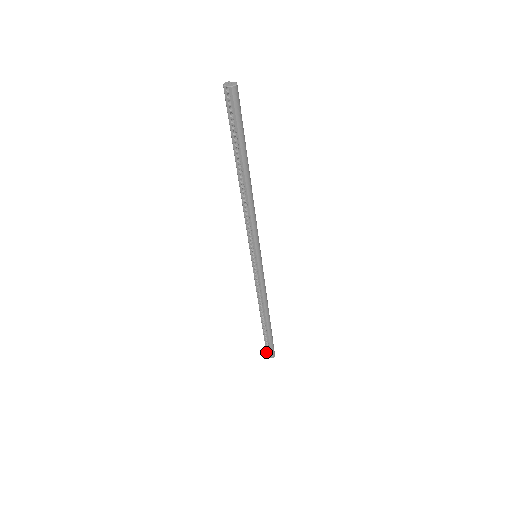
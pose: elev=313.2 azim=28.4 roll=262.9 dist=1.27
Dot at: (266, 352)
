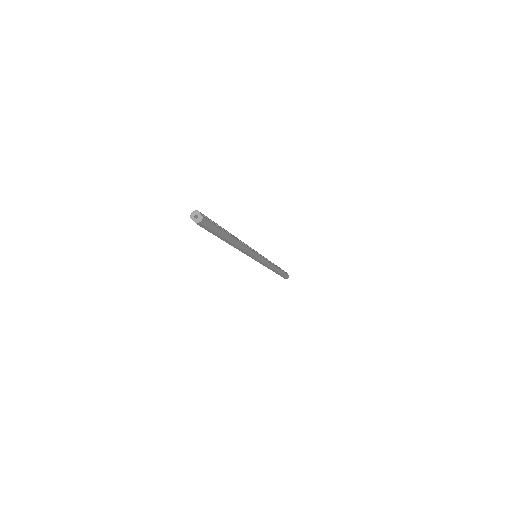
Dot at: occluded
